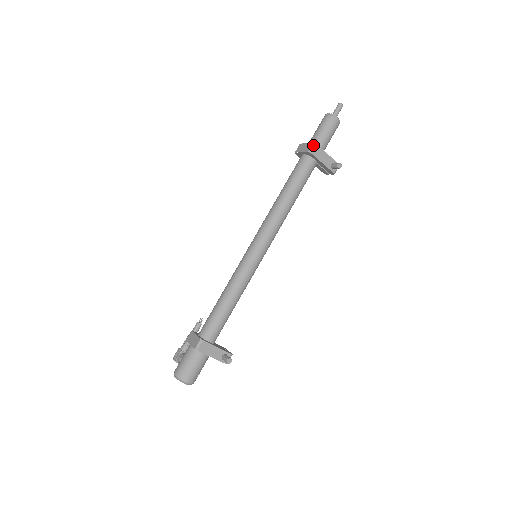
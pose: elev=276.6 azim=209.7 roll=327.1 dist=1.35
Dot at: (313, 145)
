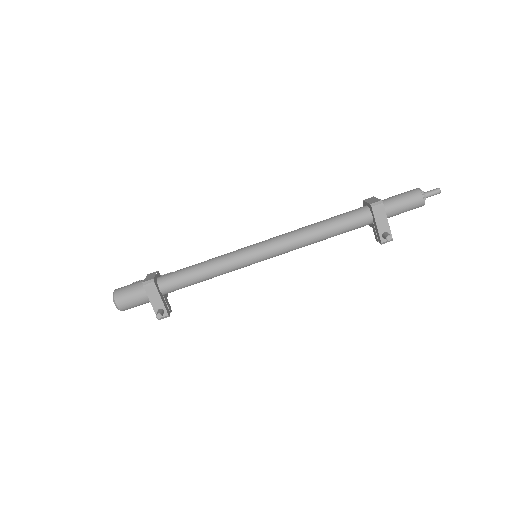
Dot at: (379, 202)
